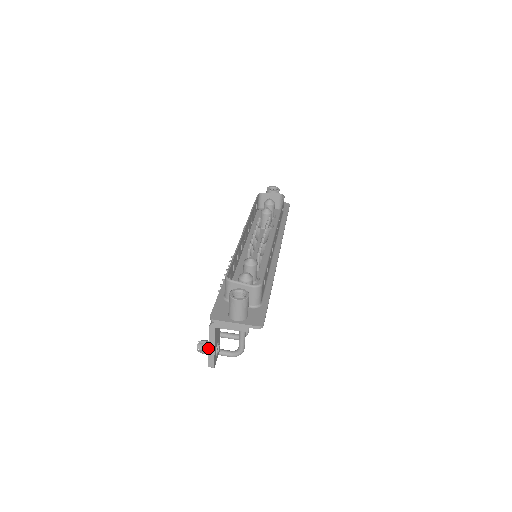
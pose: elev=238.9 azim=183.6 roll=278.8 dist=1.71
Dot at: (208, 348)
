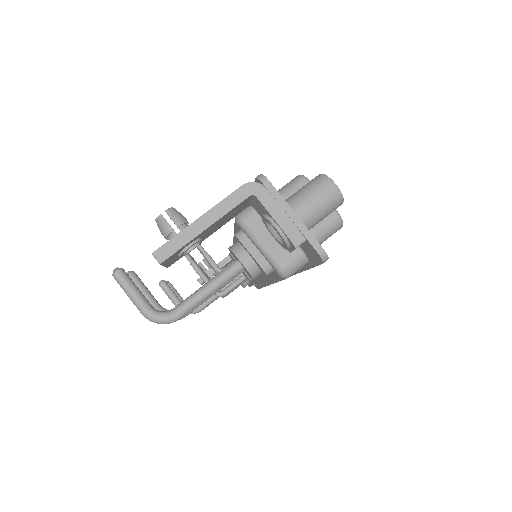
Dot at: occluded
